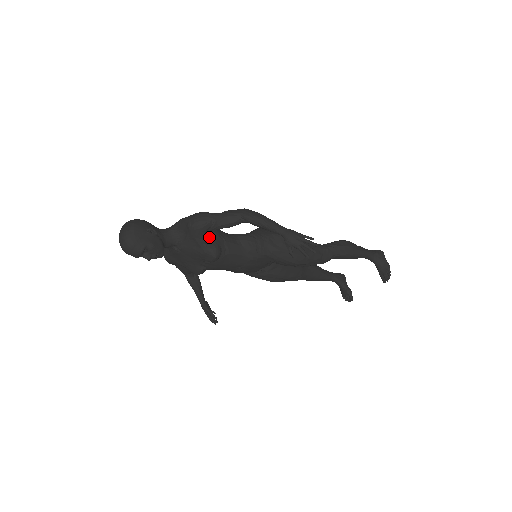
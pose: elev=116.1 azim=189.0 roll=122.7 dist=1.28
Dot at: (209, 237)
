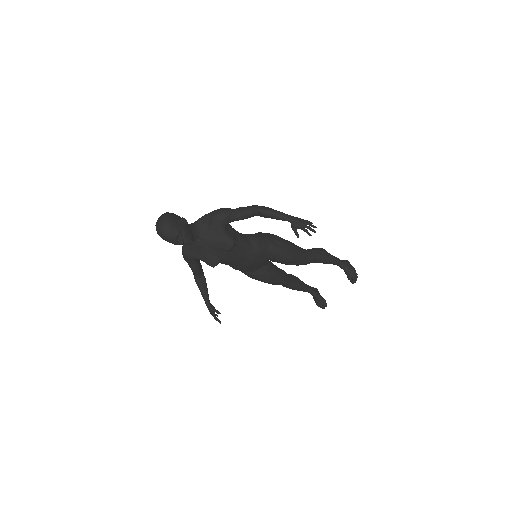
Dot at: (227, 229)
